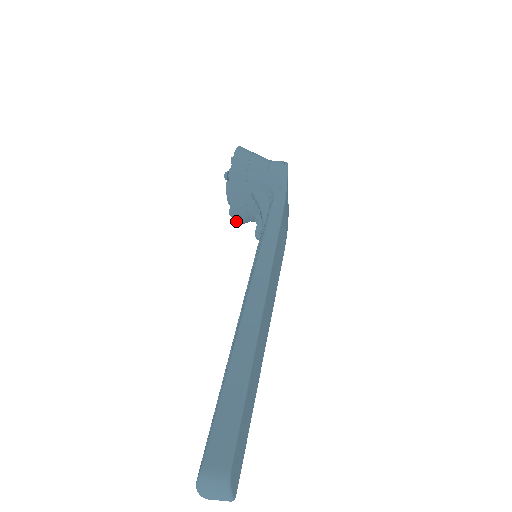
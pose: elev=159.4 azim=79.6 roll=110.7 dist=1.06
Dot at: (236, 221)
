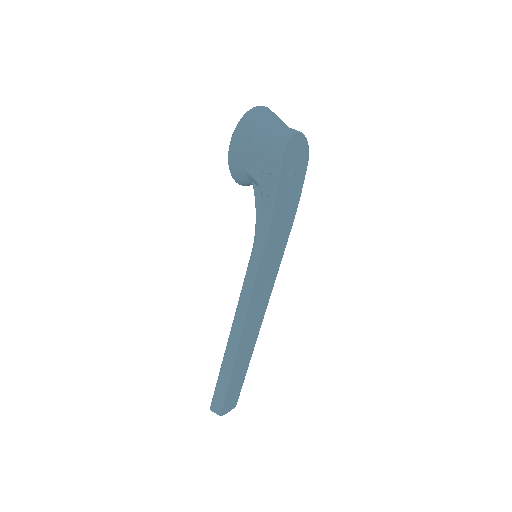
Dot at: occluded
